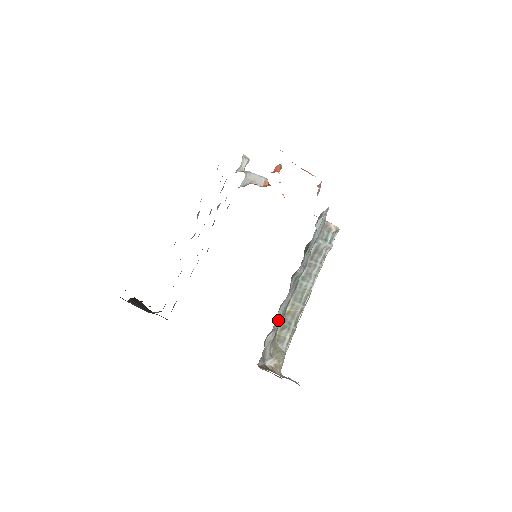
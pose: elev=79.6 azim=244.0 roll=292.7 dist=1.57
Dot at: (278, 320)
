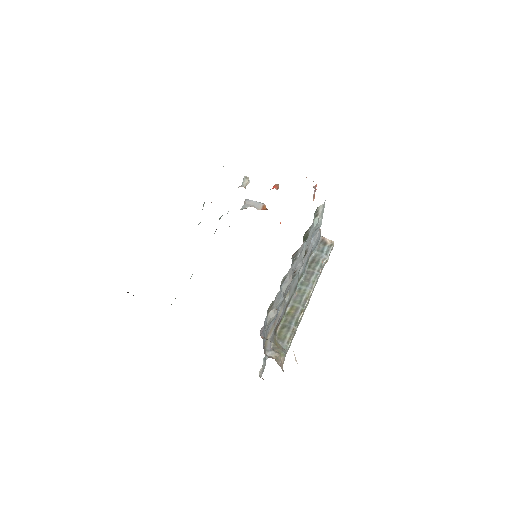
Dot at: (280, 297)
